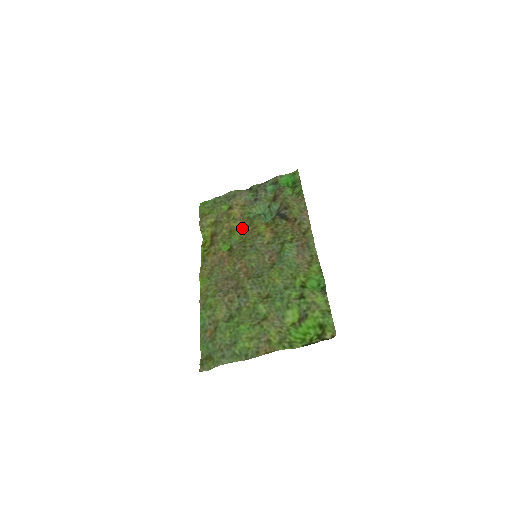
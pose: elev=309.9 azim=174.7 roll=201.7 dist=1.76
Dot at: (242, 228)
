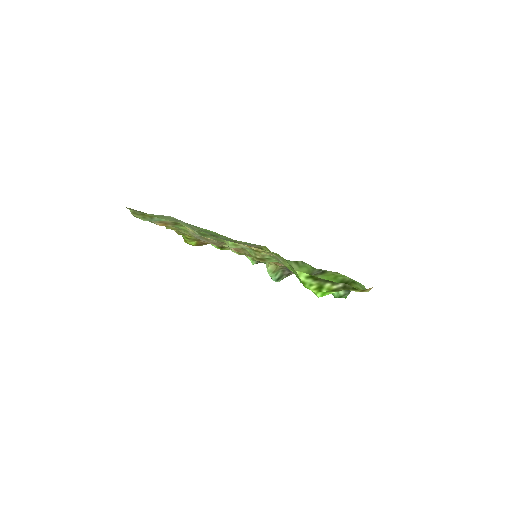
Dot at: occluded
